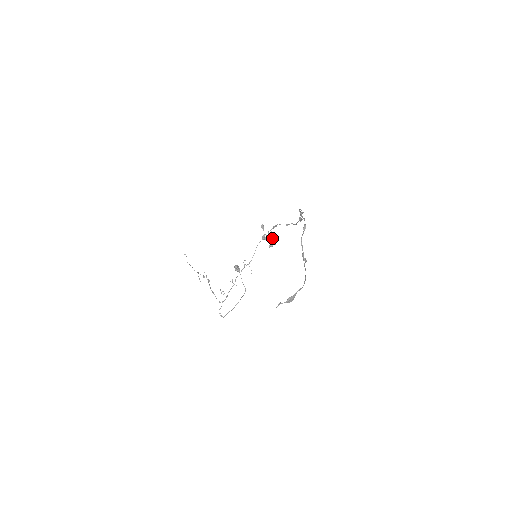
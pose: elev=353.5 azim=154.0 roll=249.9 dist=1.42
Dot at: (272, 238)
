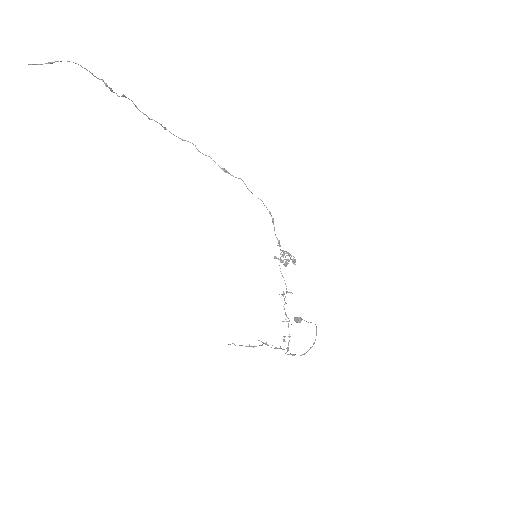
Dot at: (286, 253)
